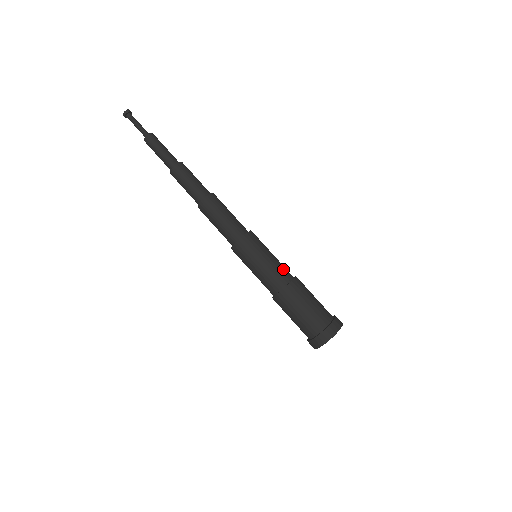
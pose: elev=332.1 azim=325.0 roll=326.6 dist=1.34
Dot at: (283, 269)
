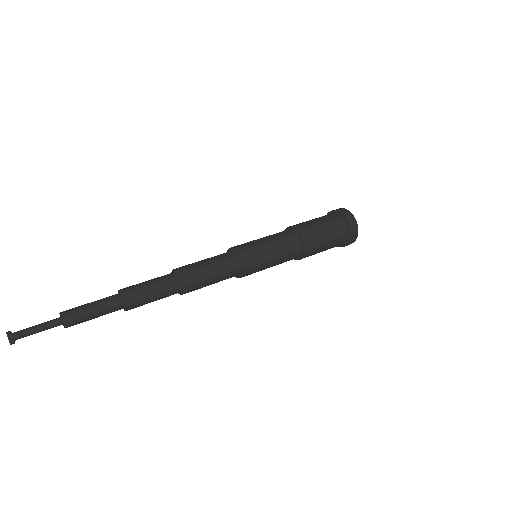
Dot at: (289, 244)
